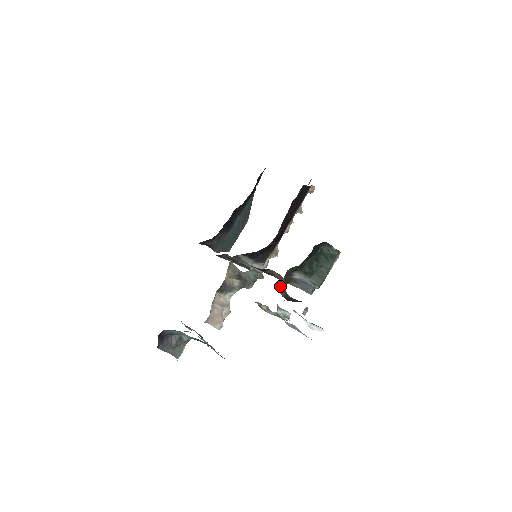
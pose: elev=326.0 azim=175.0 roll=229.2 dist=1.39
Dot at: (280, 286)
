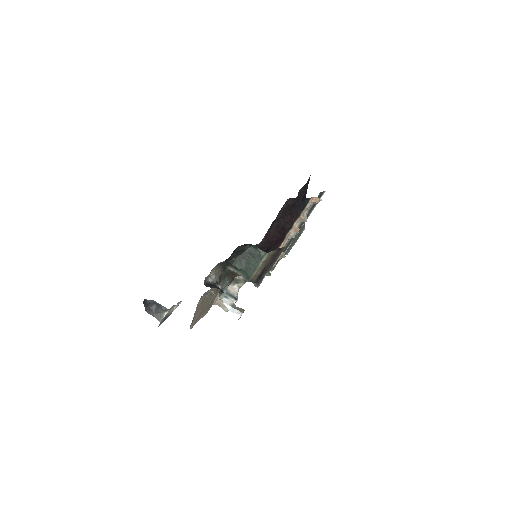
Dot at: (211, 276)
